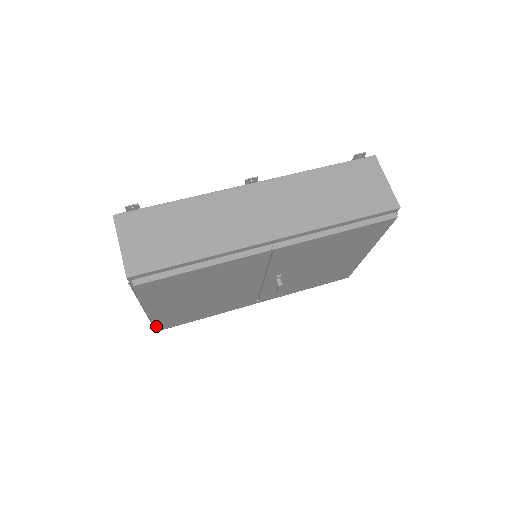
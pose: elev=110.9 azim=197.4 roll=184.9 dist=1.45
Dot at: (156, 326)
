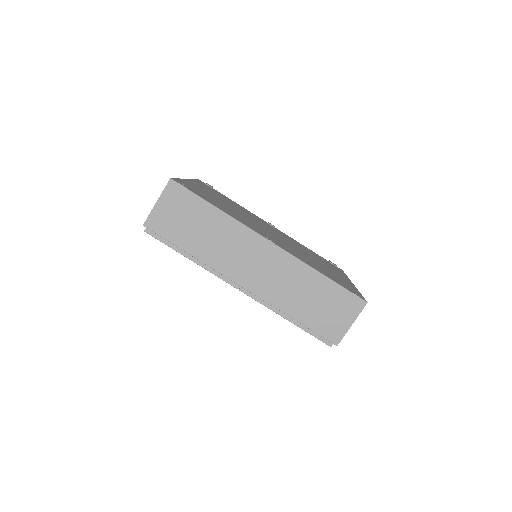
Dot at: occluded
